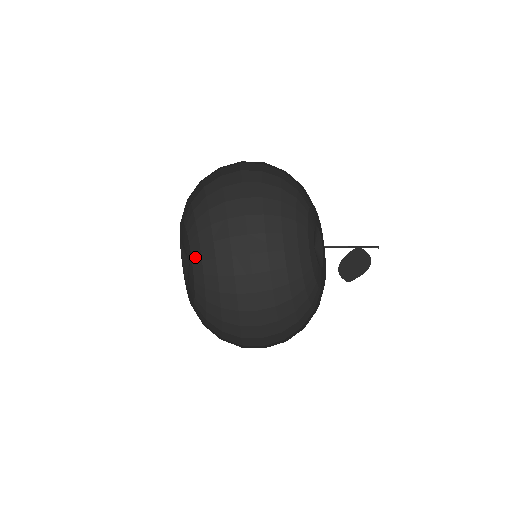
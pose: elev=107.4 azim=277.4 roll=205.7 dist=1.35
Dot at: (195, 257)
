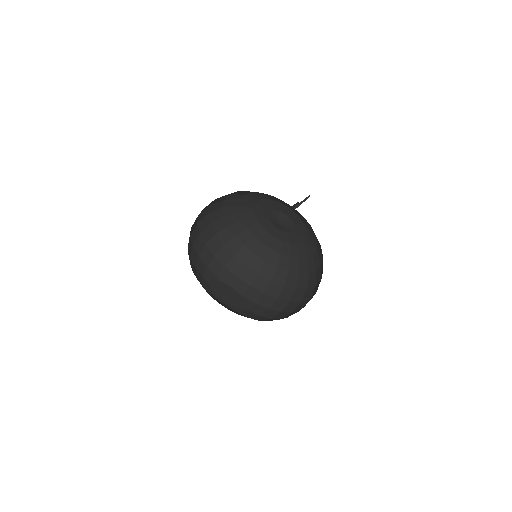
Dot at: (204, 288)
